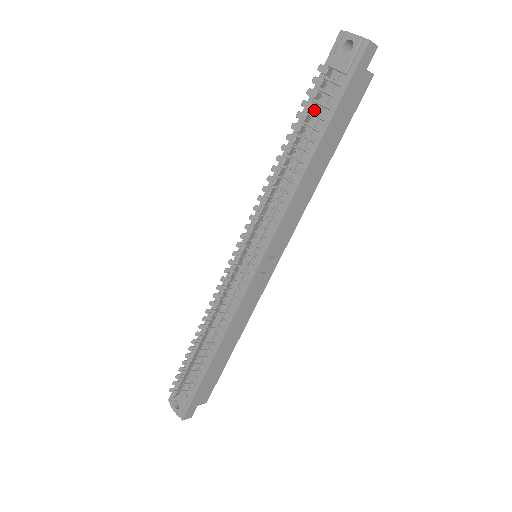
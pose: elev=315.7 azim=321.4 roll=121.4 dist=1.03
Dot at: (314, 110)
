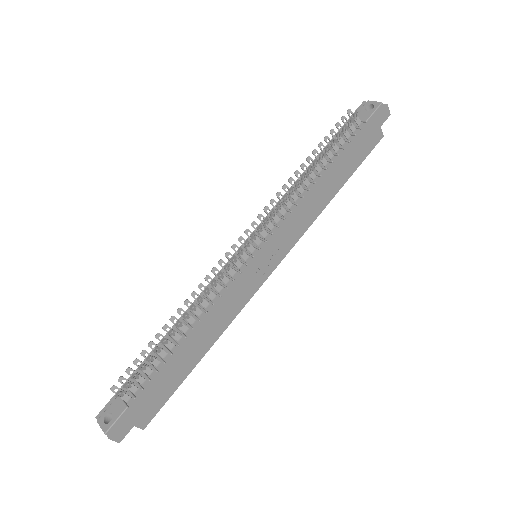
Dot at: (338, 139)
